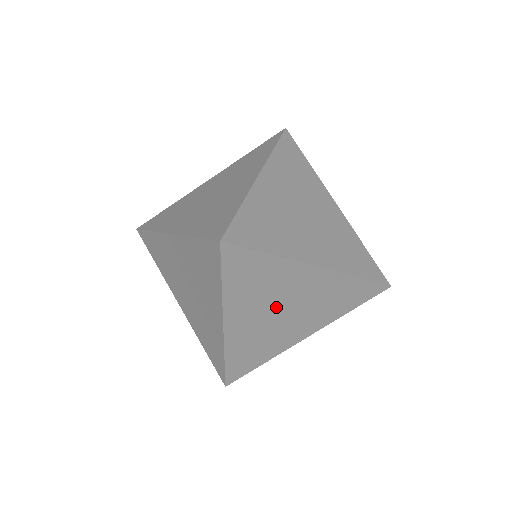
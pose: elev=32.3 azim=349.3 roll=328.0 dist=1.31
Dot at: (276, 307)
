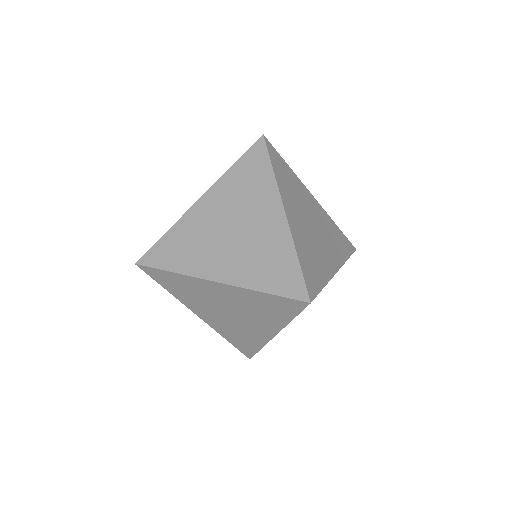
Dot at: (219, 308)
